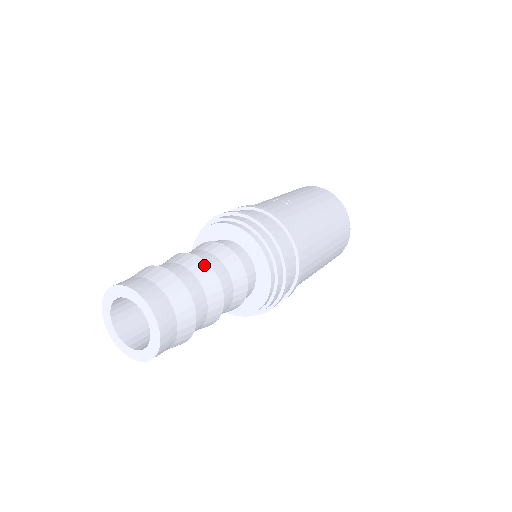
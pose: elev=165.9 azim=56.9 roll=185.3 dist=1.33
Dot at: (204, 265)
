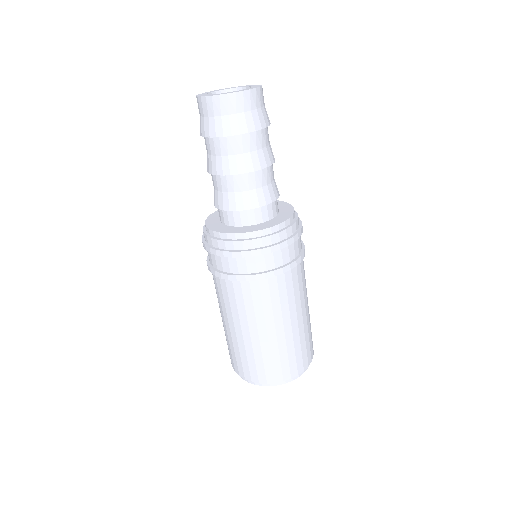
Dot at: occluded
